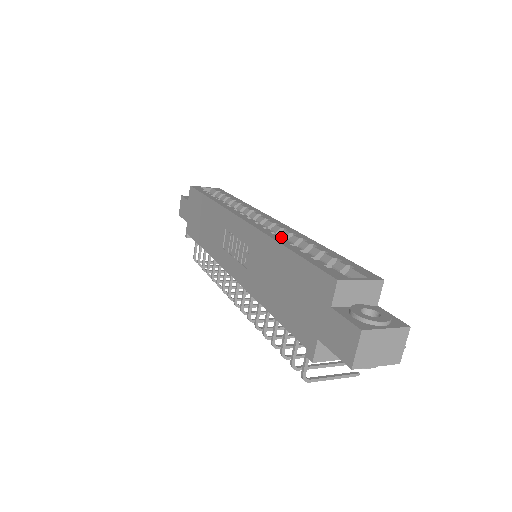
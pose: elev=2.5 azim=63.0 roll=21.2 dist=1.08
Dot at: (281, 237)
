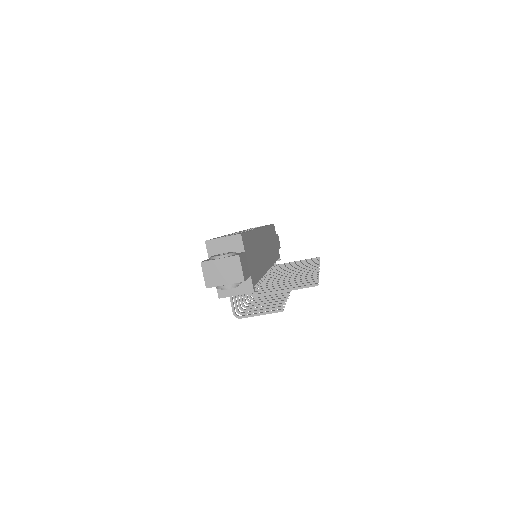
Dot at: occluded
